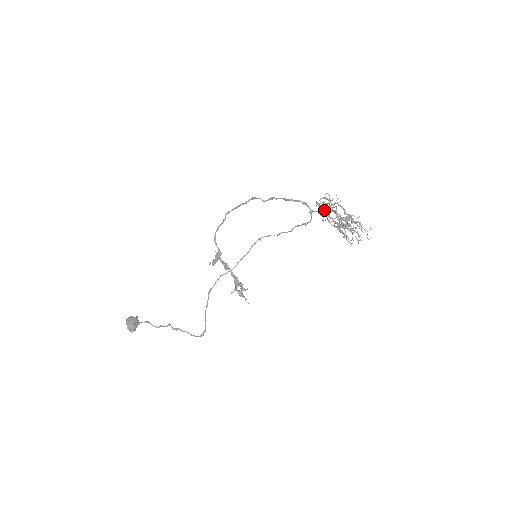
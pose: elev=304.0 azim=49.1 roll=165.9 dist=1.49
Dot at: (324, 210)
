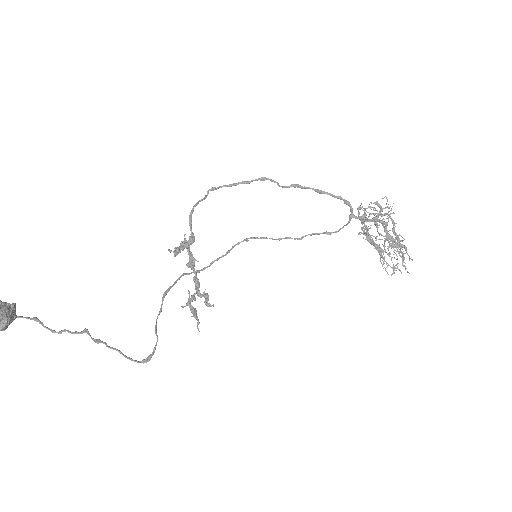
Dot at: occluded
